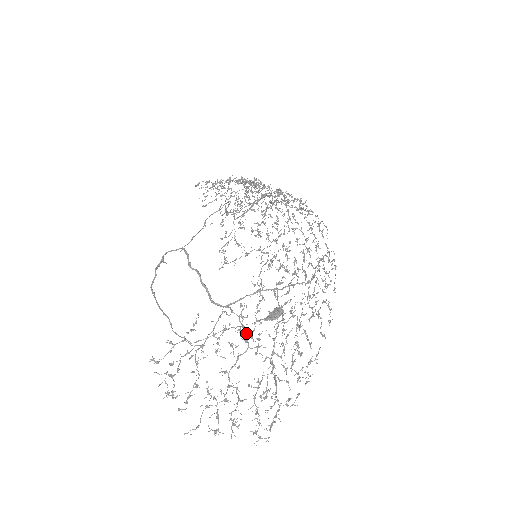
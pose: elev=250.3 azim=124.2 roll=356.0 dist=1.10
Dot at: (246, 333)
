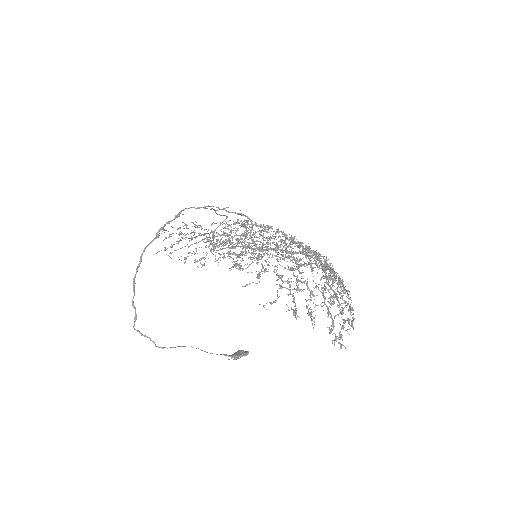
Dot at: (295, 259)
